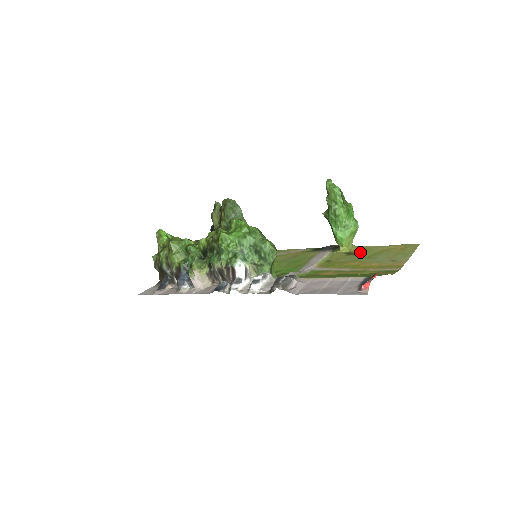
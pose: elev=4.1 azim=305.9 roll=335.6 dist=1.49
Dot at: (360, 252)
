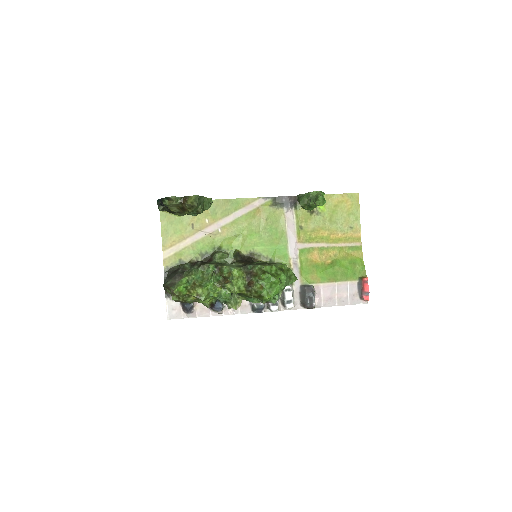
Dot at: (319, 209)
